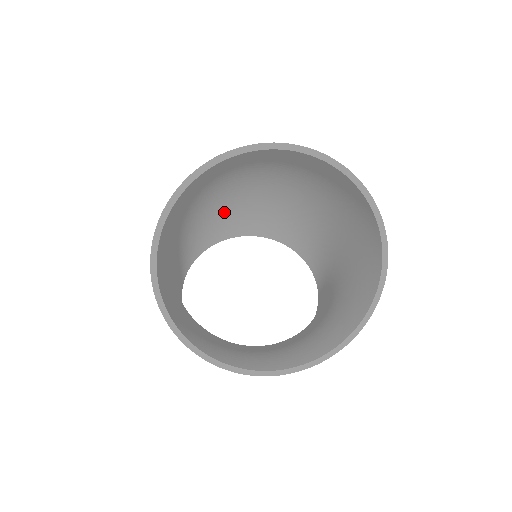
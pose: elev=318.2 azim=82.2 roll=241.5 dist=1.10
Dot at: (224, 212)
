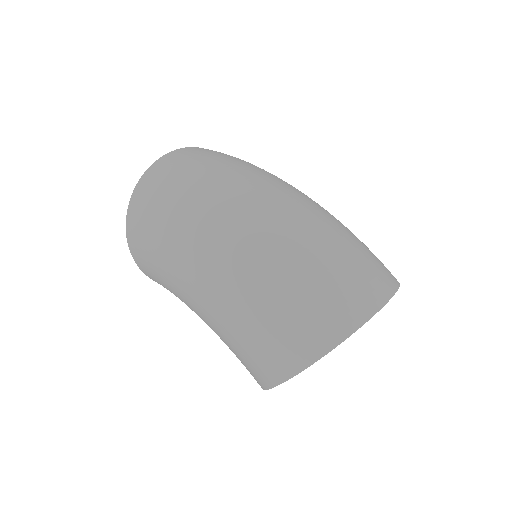
Dot at: (193, 179)
